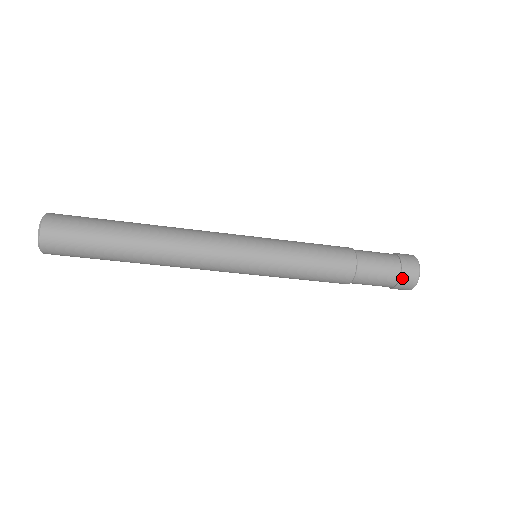
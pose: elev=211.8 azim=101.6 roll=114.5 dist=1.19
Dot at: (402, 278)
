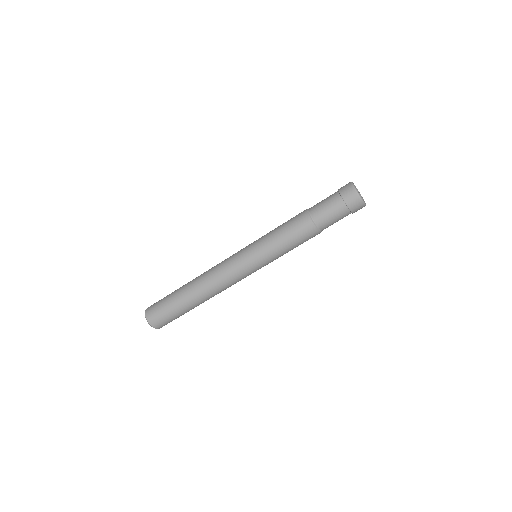
Dot at: (350, 208)
